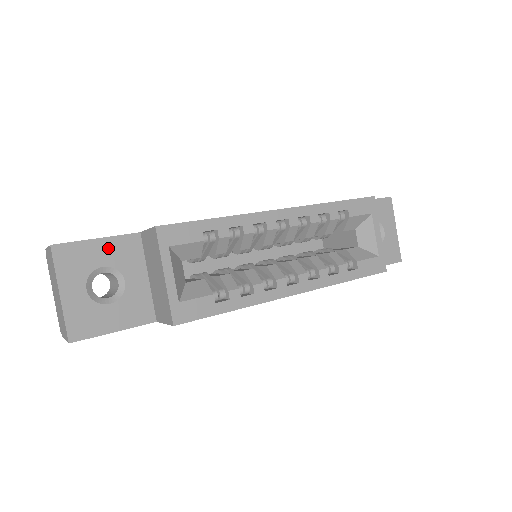
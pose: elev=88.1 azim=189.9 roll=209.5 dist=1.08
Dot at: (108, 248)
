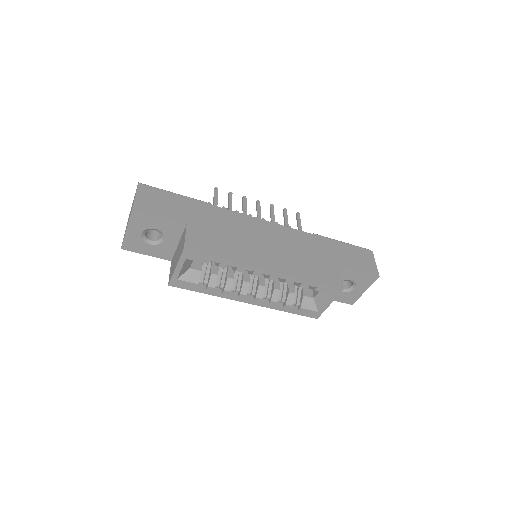
Dot at: (163, 223)
